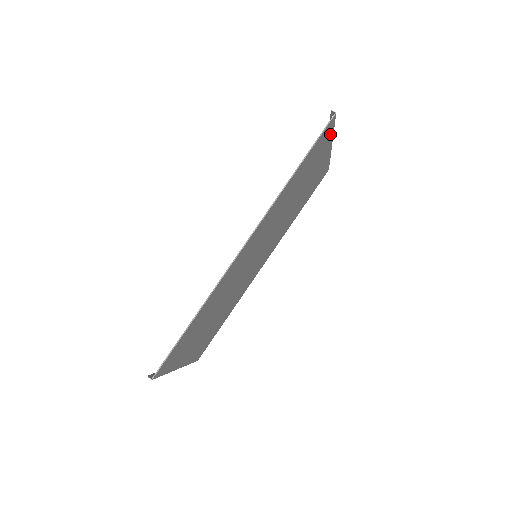
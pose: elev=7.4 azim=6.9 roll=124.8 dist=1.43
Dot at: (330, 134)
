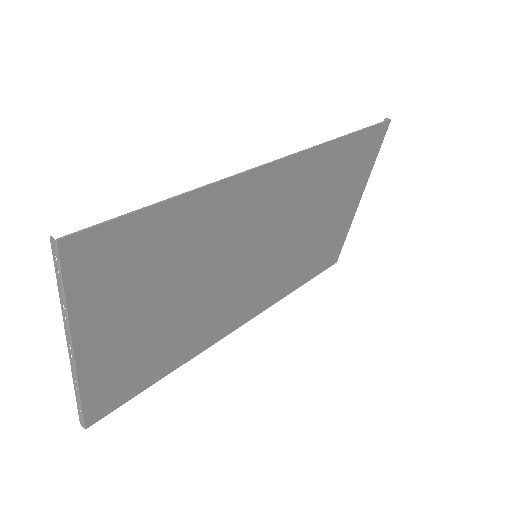
Dot at: (373, 158)
